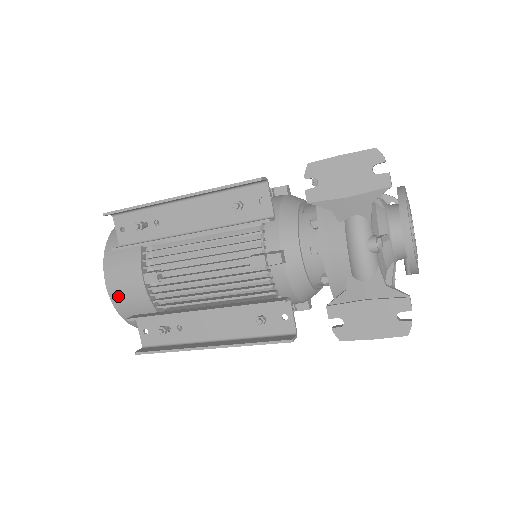
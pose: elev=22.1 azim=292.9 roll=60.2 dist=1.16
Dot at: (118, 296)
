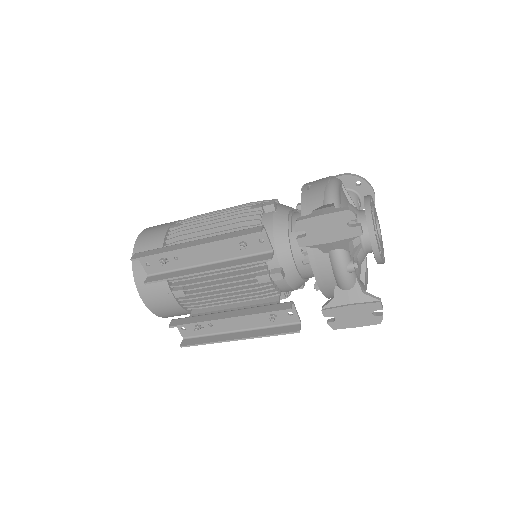
Dot at: (154, 307)
